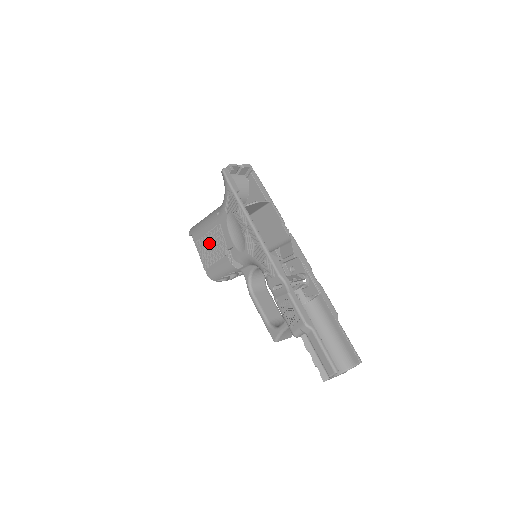
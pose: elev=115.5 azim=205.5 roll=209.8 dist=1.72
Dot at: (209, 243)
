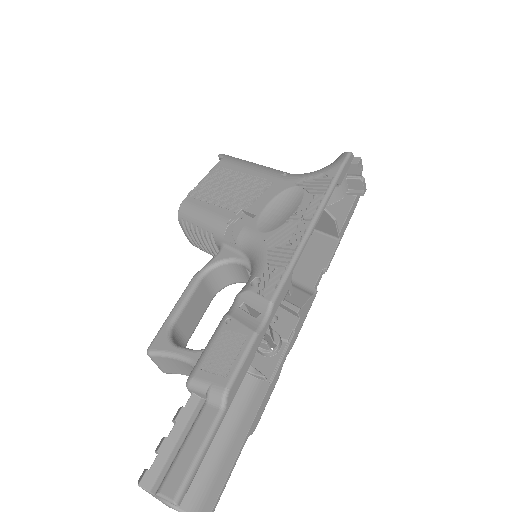
Dot at: (233, 182)
